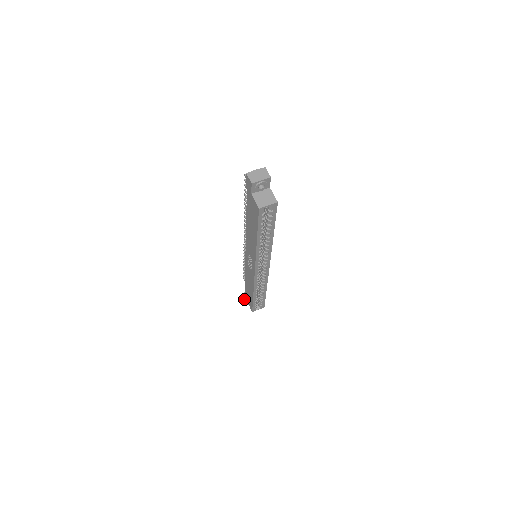
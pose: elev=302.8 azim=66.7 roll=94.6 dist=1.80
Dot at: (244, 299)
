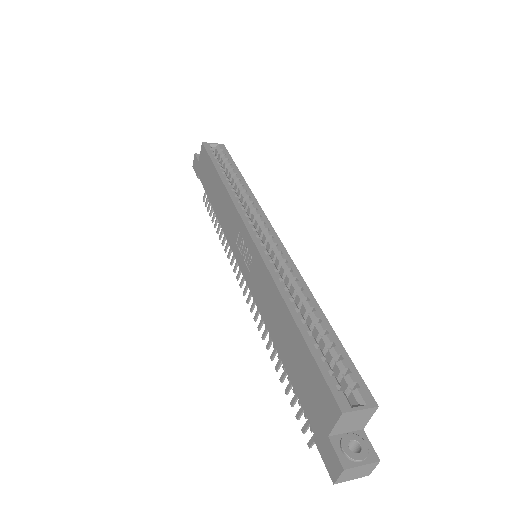
Dot at: (334, 482)
